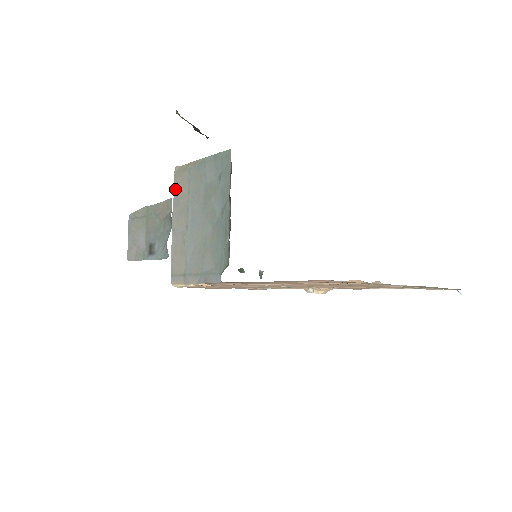
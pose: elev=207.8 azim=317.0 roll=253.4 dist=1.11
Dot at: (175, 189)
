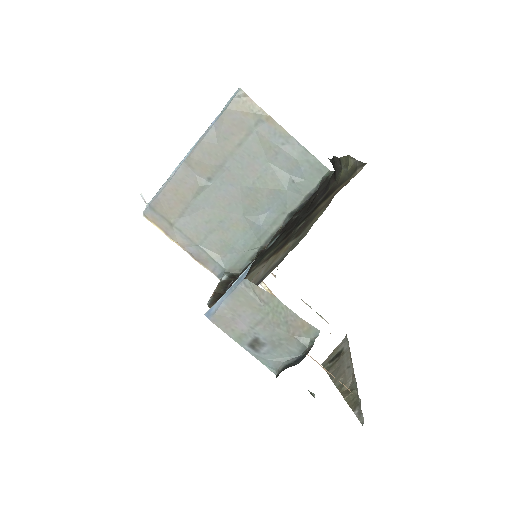
Dot at: (223, 120)
